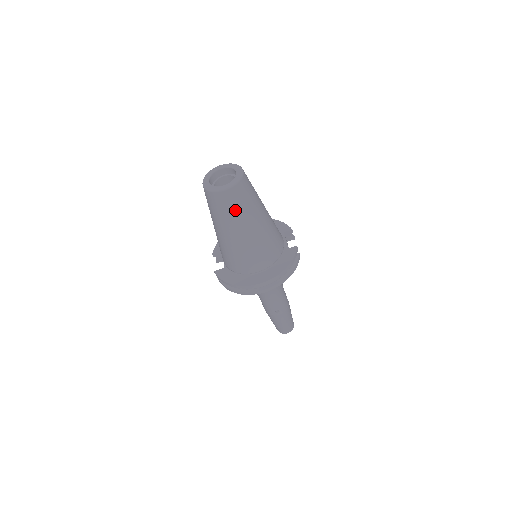
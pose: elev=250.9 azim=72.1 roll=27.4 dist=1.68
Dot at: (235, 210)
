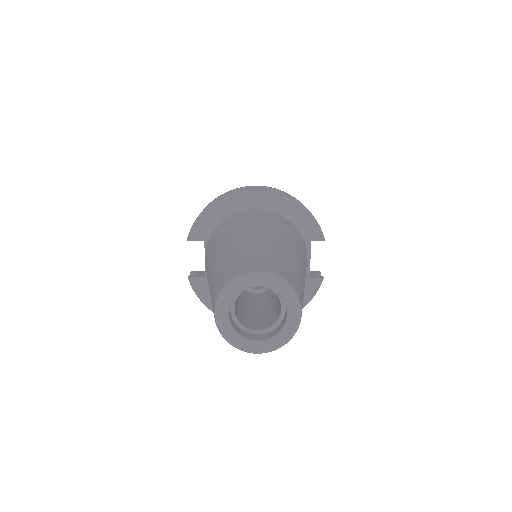
Dot at: occluded
